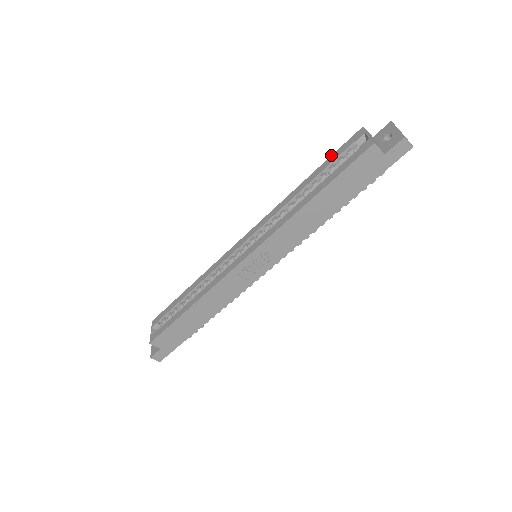
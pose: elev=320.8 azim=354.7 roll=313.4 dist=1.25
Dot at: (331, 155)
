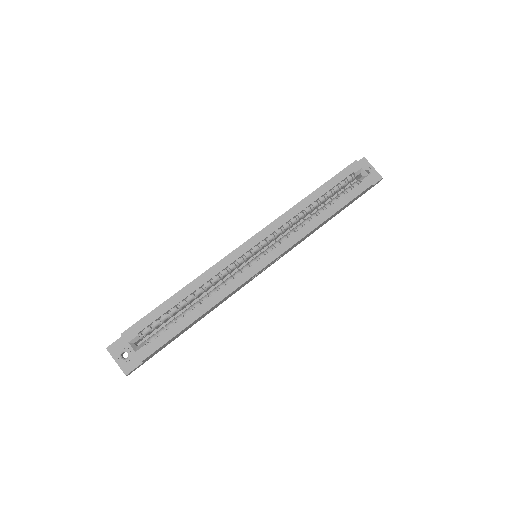
Dot at: (333, 177)
